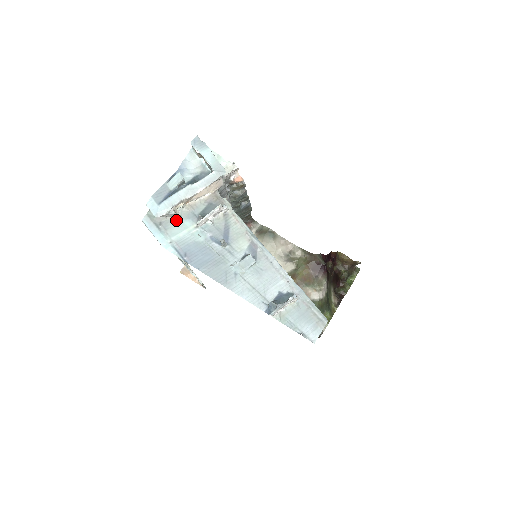
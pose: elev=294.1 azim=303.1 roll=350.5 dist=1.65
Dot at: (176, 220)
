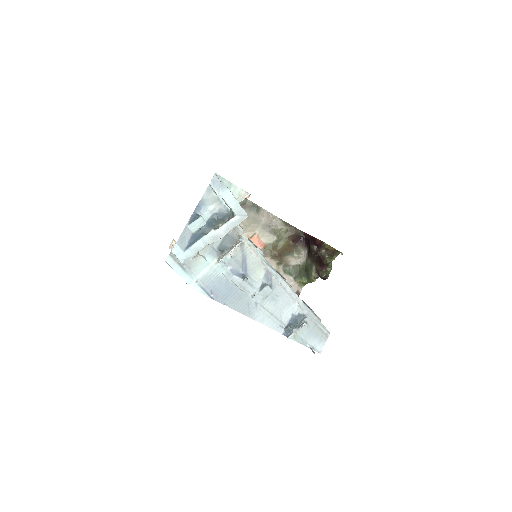
Dot at: (198, 257)
